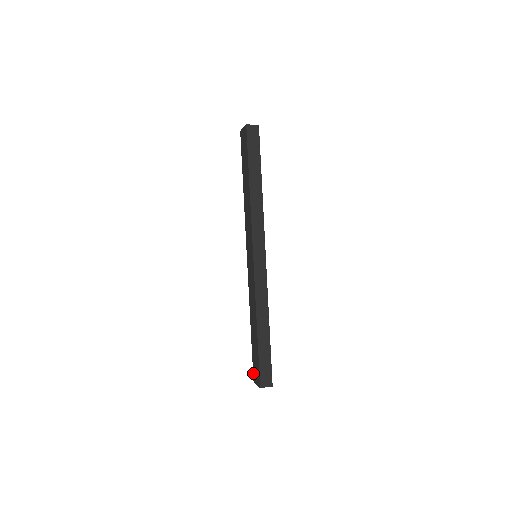
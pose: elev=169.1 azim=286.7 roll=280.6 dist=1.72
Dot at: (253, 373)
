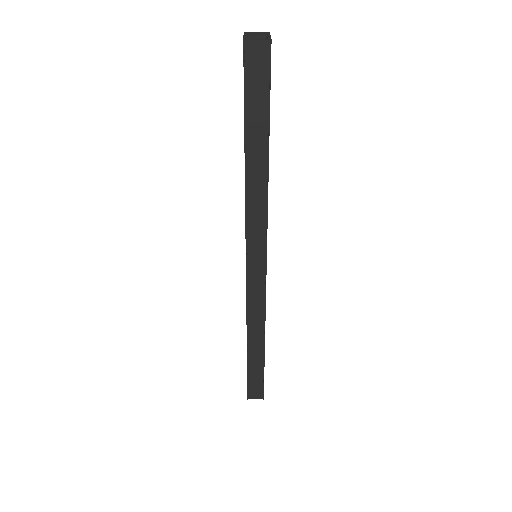
Dot at: occluded
